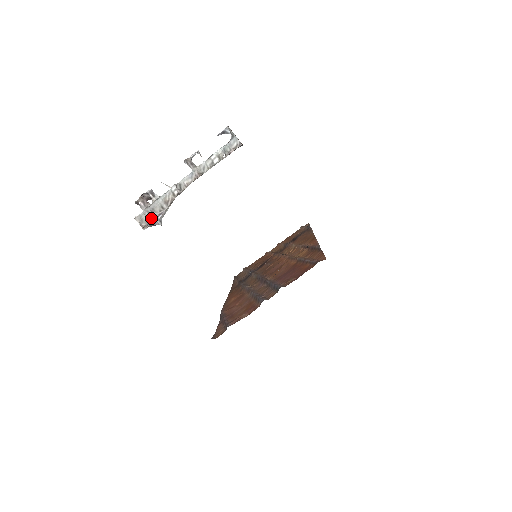
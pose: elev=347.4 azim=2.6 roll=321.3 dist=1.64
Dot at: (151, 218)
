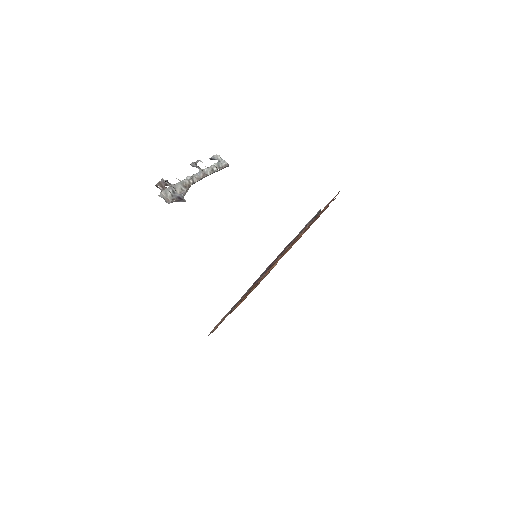
Dot at: (175, 194)
